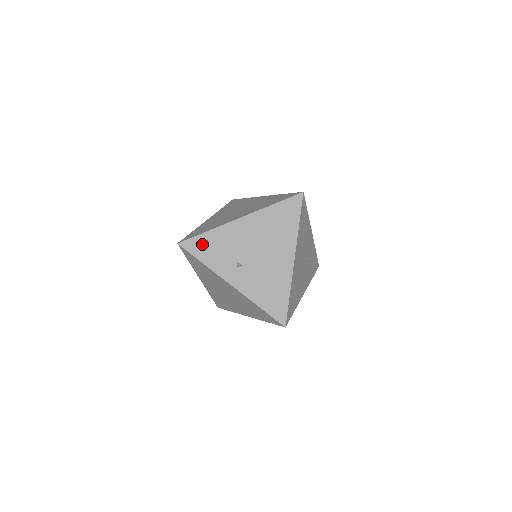
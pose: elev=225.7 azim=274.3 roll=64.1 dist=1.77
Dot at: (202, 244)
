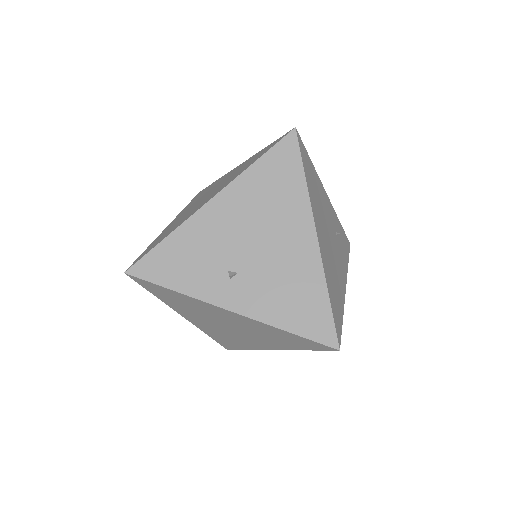
Dot at: (163, 261)
